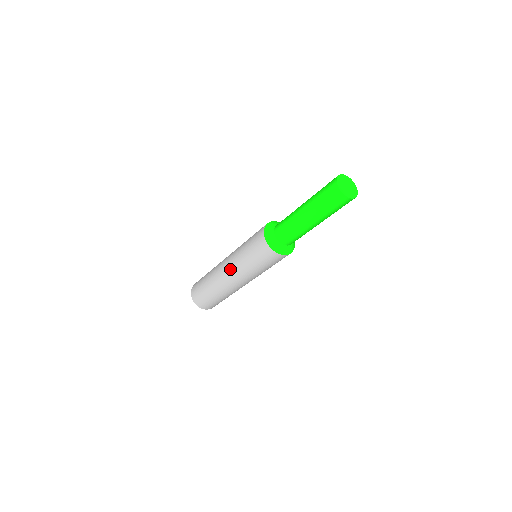
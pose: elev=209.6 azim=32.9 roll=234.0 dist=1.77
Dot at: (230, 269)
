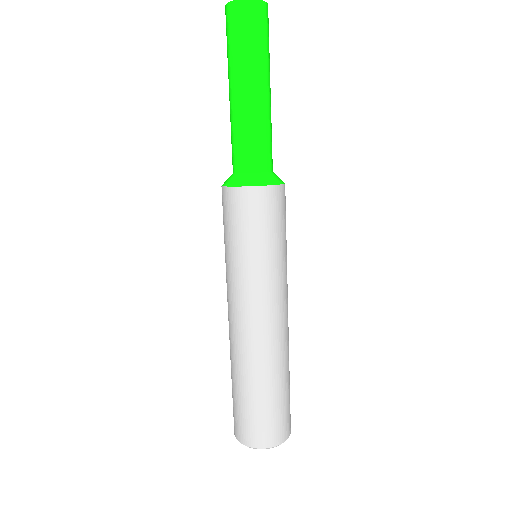
Dot at: (243, 305)
